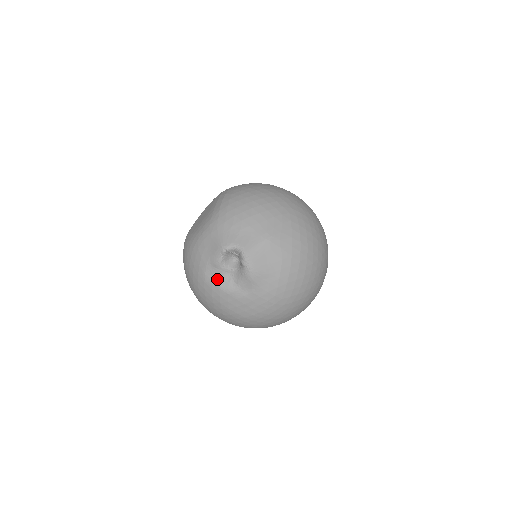
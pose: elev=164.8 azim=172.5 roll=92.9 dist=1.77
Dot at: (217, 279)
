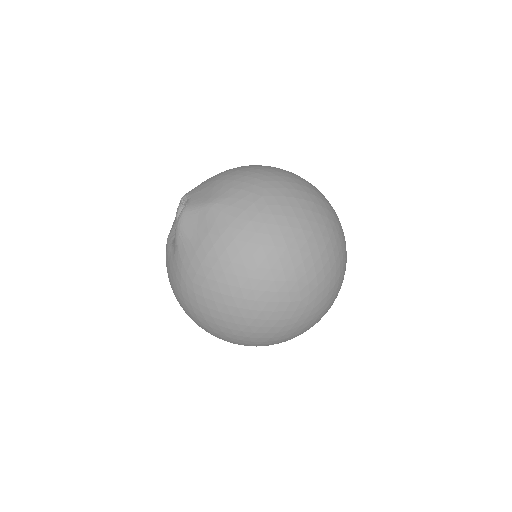
Dot at: (171, 230)
